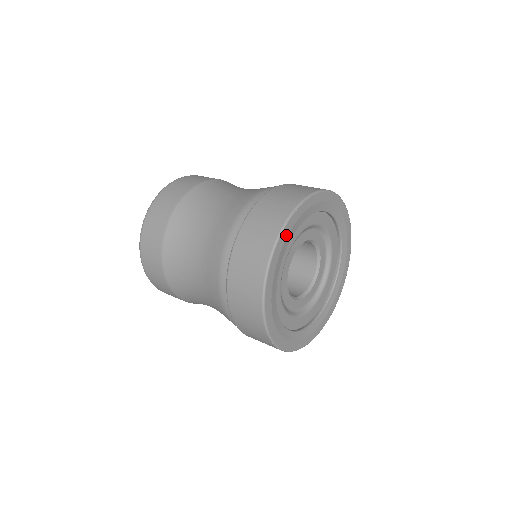
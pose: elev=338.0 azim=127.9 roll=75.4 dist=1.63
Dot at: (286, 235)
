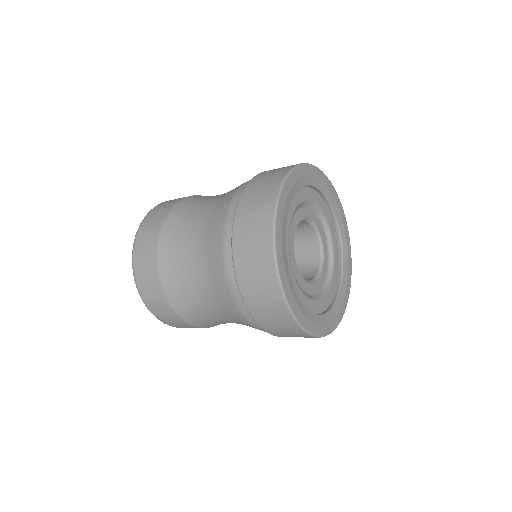
Dot at: (302, 174)
